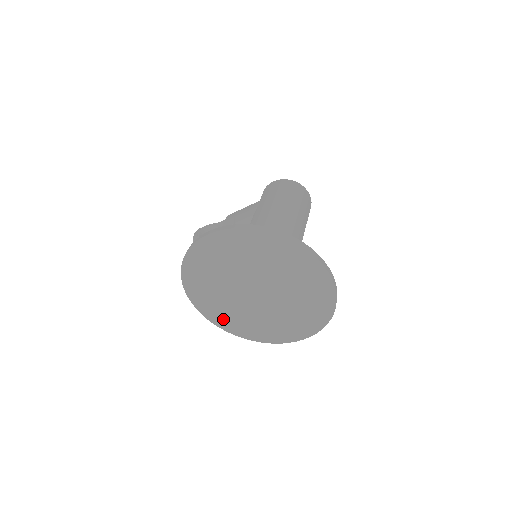
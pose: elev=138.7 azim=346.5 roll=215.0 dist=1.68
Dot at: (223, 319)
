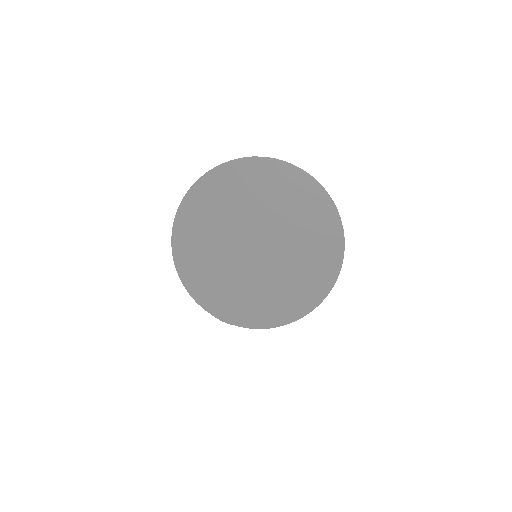
Dot at: (246, 312)
